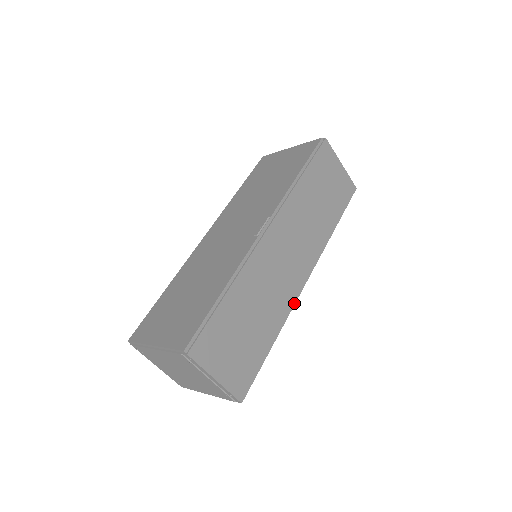
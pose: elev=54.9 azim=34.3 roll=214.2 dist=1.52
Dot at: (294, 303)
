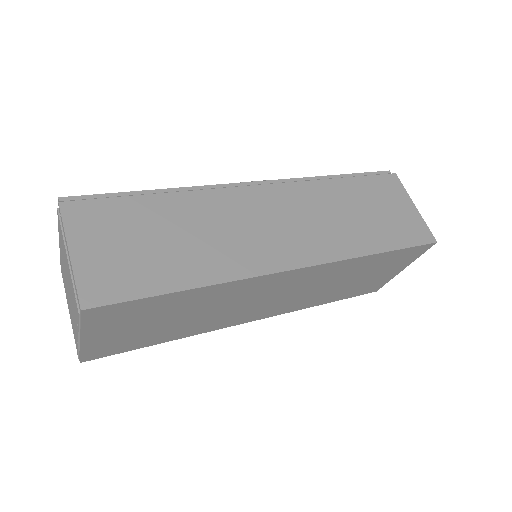
Dot at: (254, 275)
